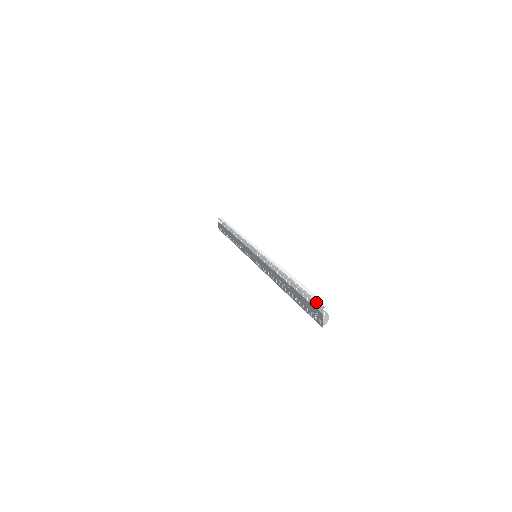
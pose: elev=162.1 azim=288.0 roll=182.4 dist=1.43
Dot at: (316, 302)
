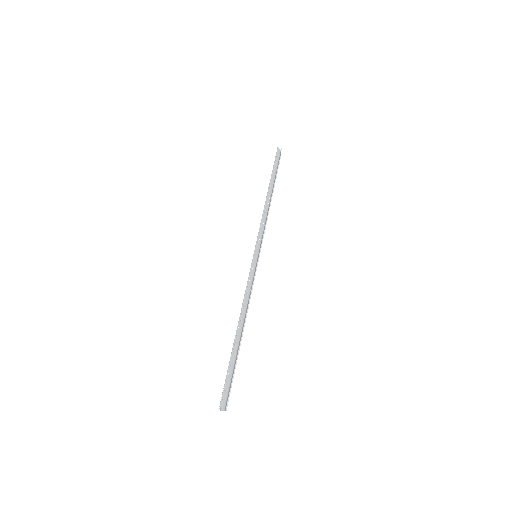
Dot at: (222, 393)
